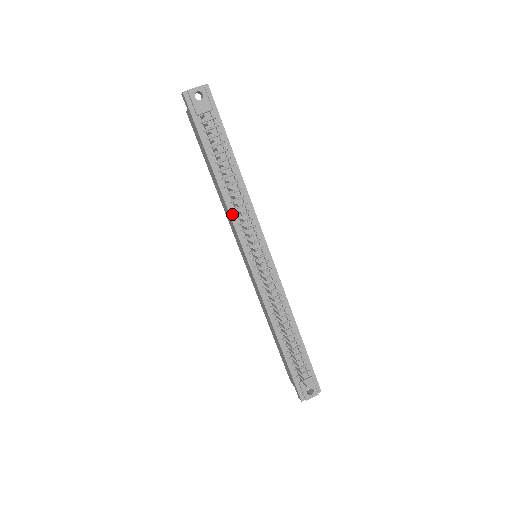
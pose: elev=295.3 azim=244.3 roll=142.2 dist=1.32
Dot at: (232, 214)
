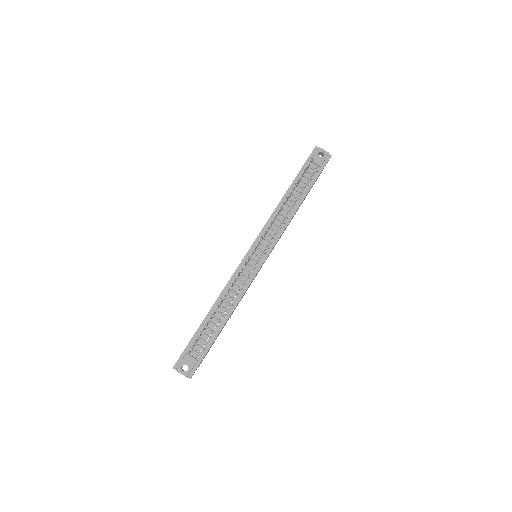
Dot at: (271, 219)
